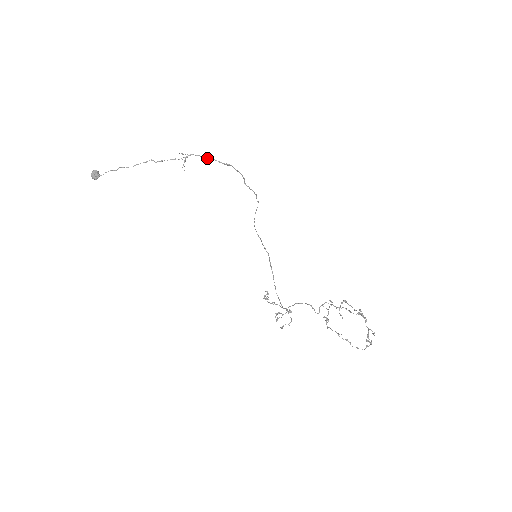
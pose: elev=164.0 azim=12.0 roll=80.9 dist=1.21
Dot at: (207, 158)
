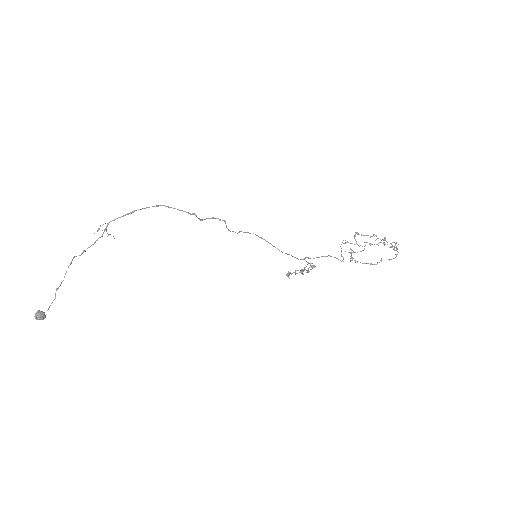
Dot at: occluded
